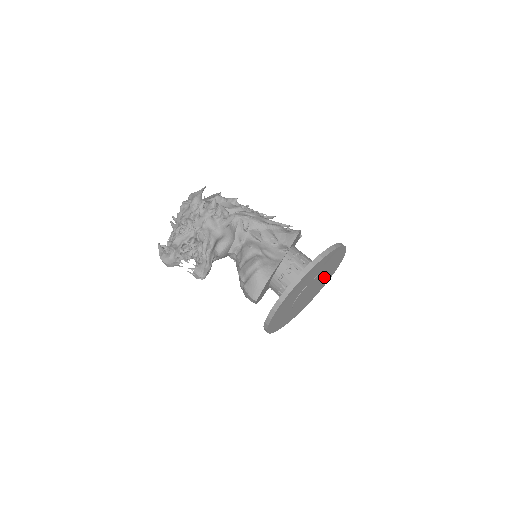
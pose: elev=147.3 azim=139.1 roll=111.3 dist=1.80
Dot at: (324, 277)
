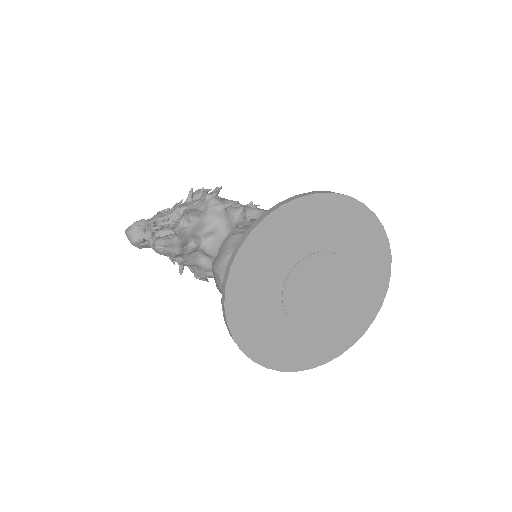
Dot at: (354, 287)
